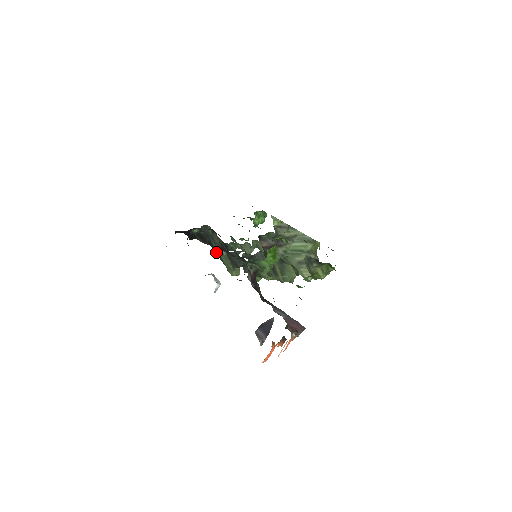
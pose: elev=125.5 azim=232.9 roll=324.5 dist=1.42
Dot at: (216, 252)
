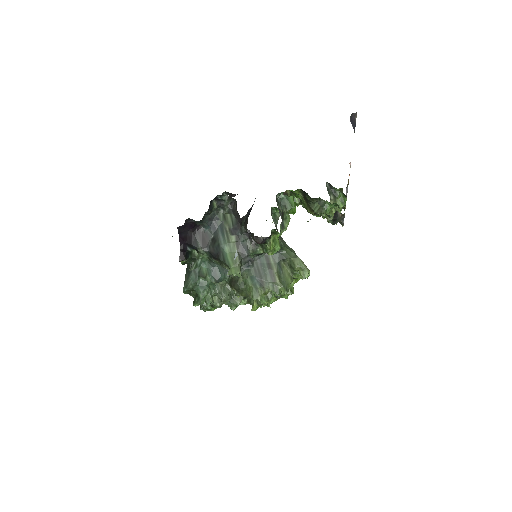
Dot at: (218, 253)
